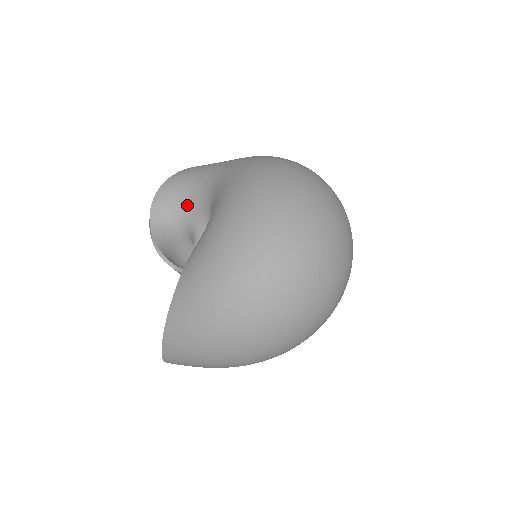
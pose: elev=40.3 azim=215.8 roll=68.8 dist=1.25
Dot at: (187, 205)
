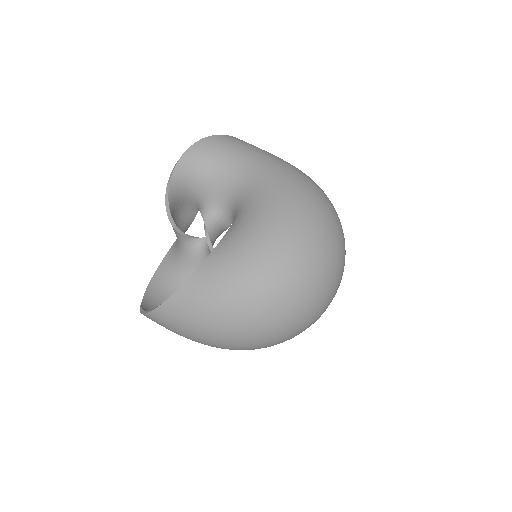
Dot at: (212, 178)
